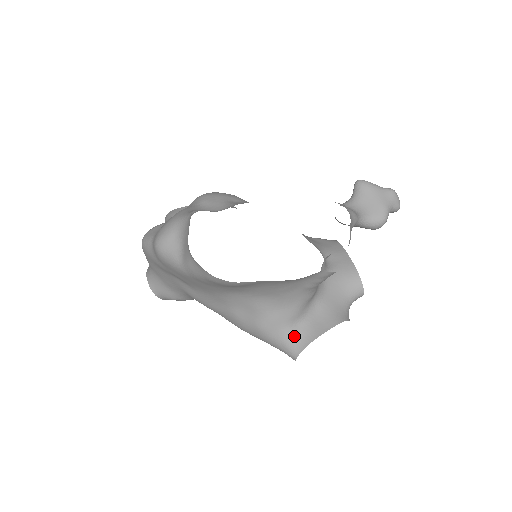
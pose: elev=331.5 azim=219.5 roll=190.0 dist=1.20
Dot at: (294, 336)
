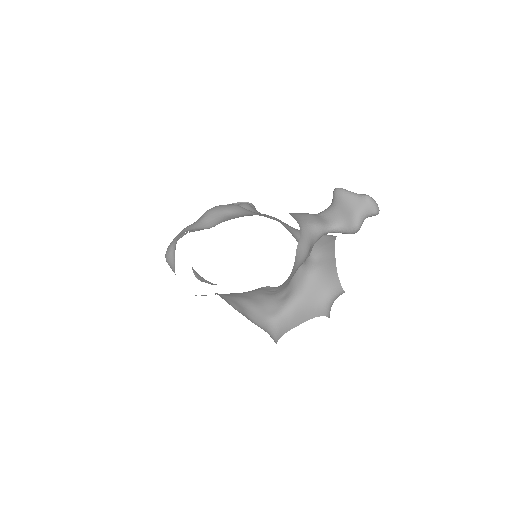
Dot at: (274, 326)
